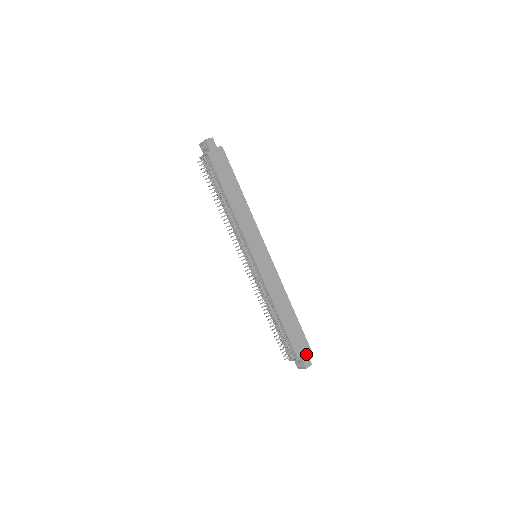
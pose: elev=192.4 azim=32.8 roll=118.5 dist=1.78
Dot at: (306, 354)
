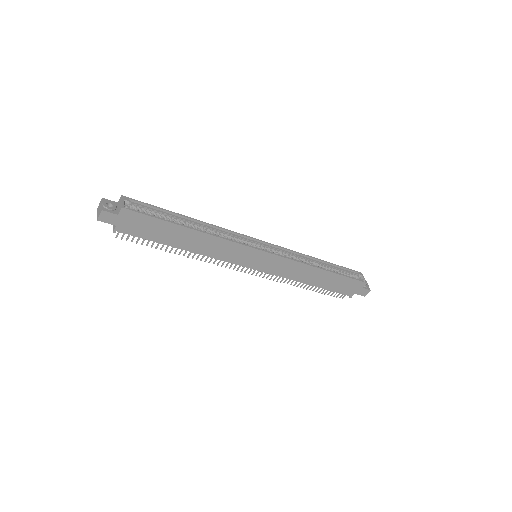
Dot at: (360, 288)
